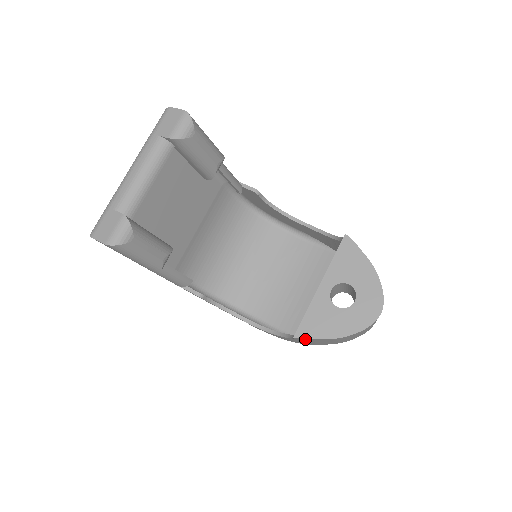
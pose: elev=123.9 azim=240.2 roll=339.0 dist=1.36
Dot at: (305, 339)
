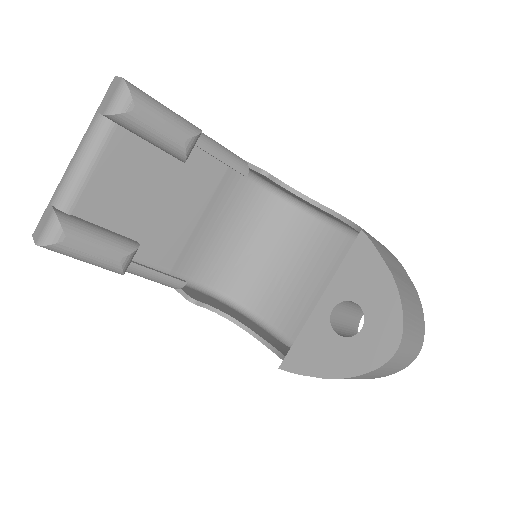
Dot at: (295, 372)
